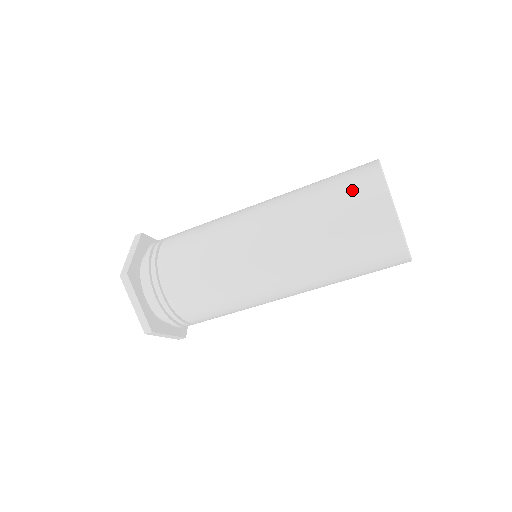
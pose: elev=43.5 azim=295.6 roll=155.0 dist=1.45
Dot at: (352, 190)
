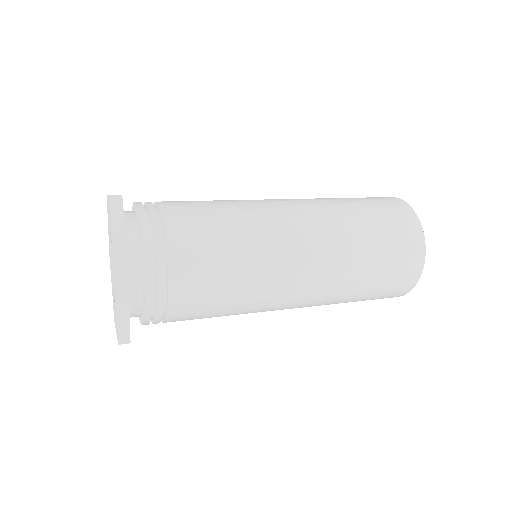
Dot at: (399, 243)
